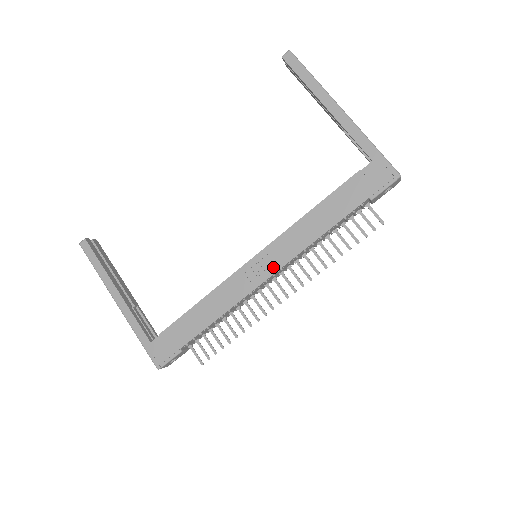
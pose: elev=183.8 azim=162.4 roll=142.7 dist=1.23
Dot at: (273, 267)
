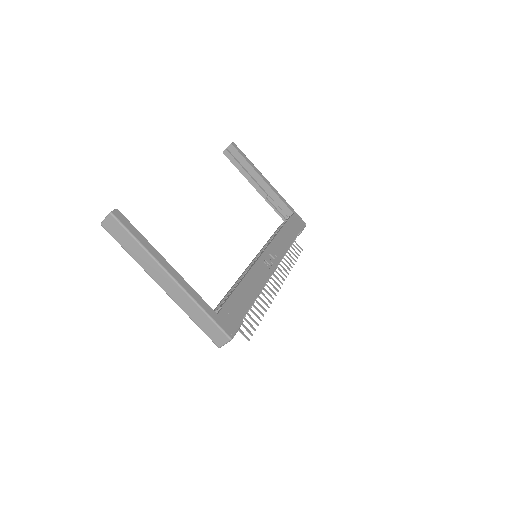
Dot at: (276, 261)
